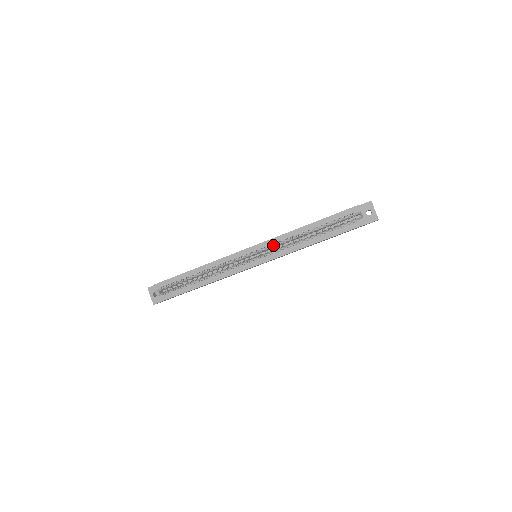
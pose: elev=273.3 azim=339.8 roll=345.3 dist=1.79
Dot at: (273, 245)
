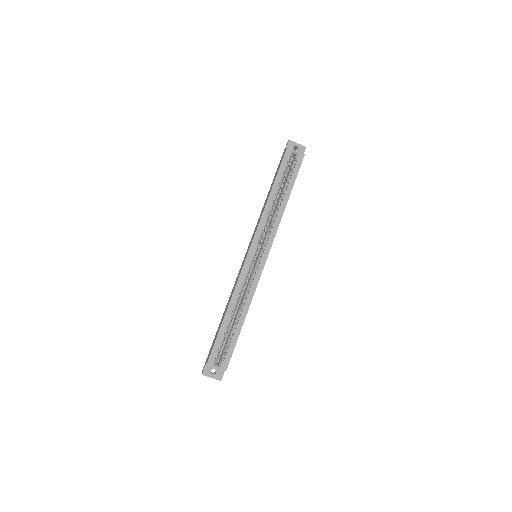
Dot at: (262, 233)
